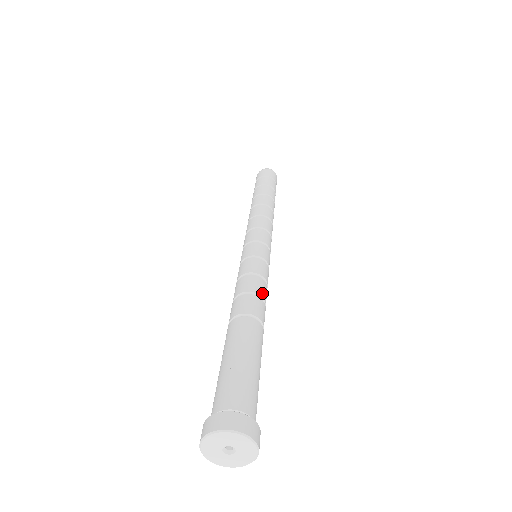
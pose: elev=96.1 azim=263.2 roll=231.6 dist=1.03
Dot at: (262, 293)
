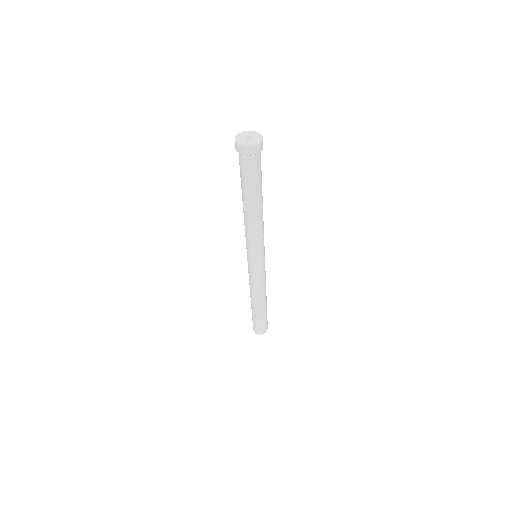
Dot at: occluded
